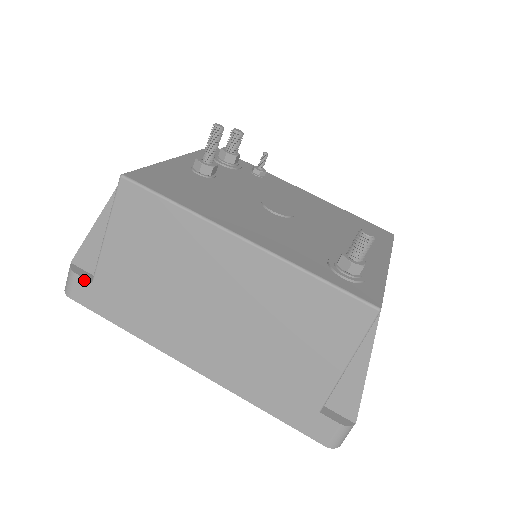
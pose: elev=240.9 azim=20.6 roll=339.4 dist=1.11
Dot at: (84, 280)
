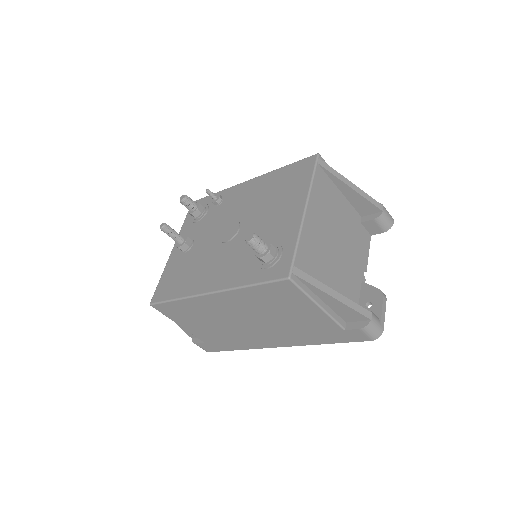
Dot at: (201, 344)
